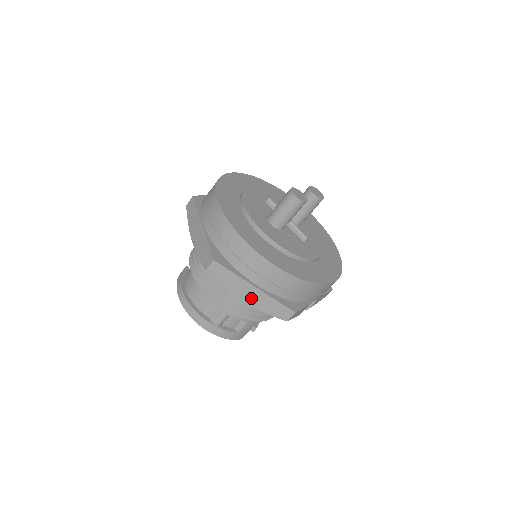
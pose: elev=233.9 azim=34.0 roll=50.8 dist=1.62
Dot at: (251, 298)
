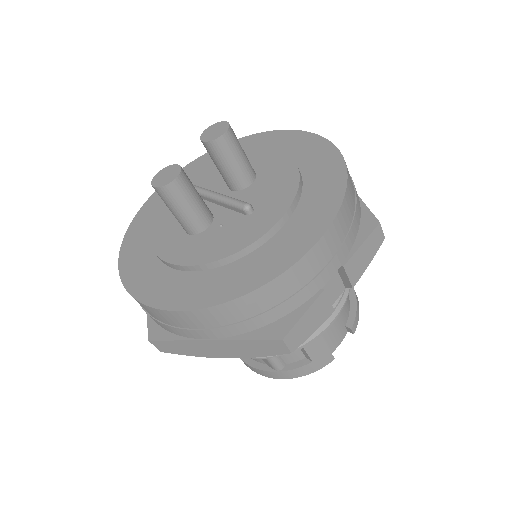
Dot at: (226, 352)
